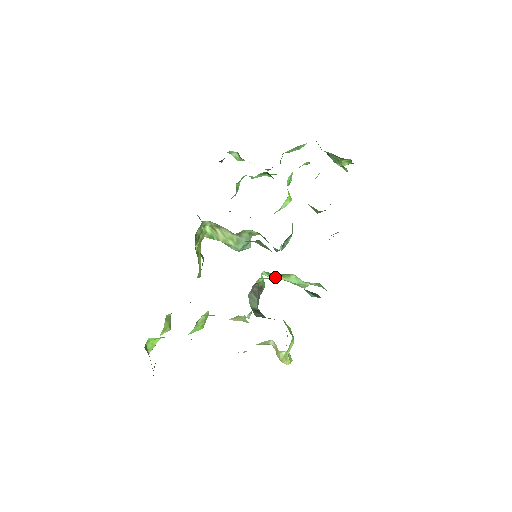
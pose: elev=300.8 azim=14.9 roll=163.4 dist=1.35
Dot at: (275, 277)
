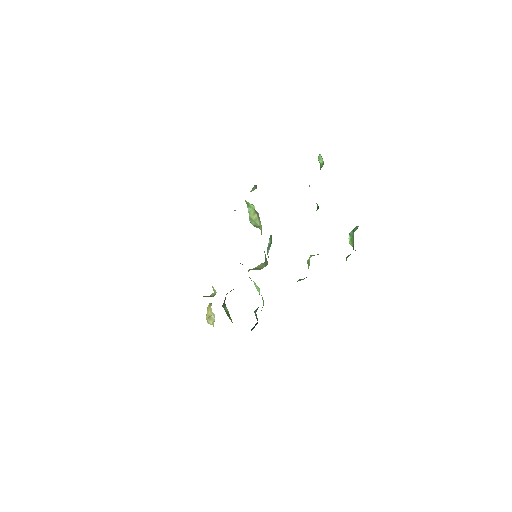
Dot at: occluded
